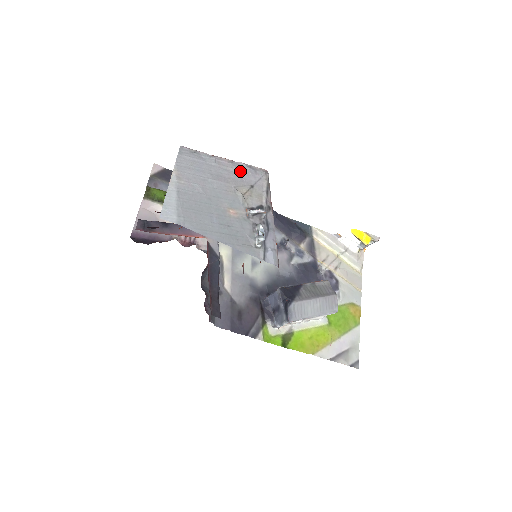
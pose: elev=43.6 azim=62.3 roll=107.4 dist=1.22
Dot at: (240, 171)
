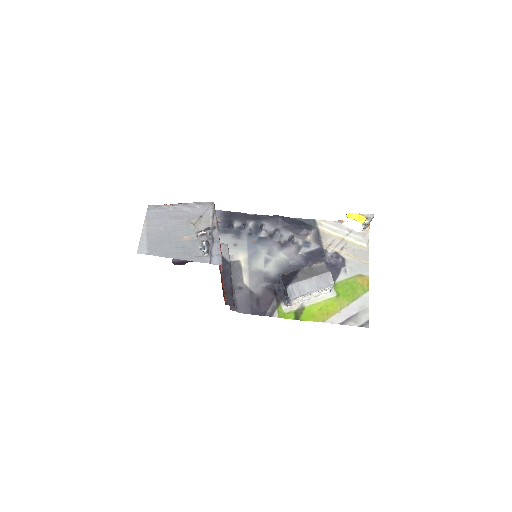
Dot at: (192, 209)
